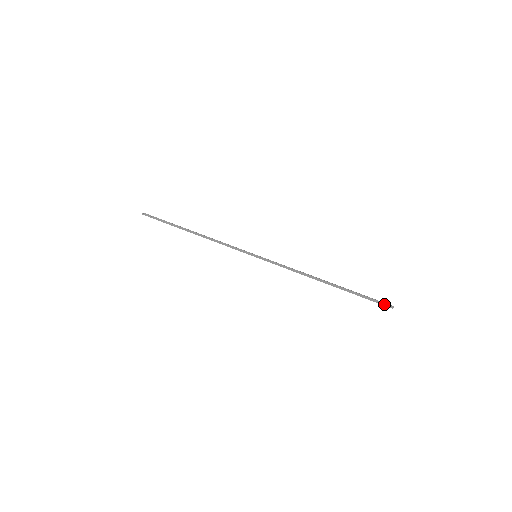
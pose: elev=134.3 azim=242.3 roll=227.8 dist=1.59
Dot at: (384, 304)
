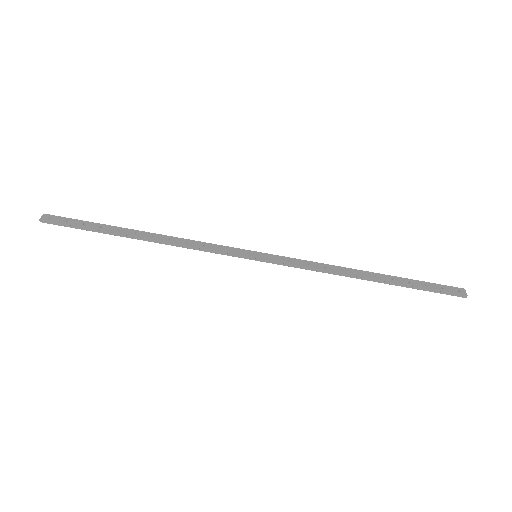
Dot at: (454, 295)
